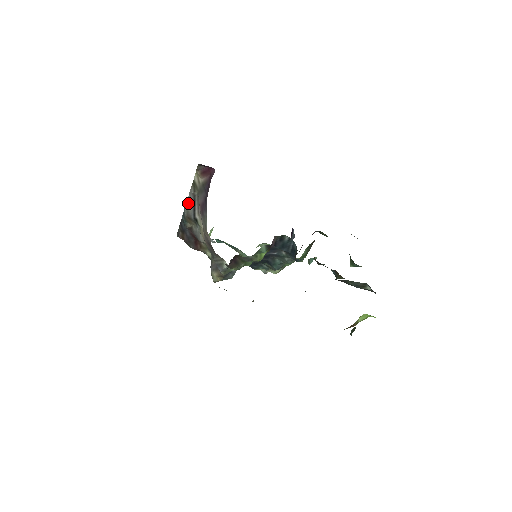
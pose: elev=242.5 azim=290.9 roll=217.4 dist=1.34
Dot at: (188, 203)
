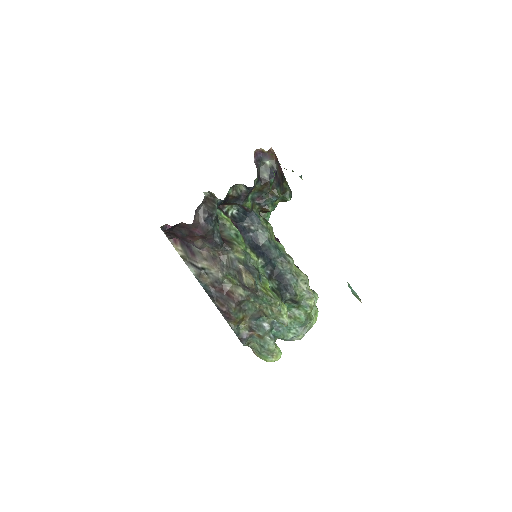
Dot at: (193, 271)
